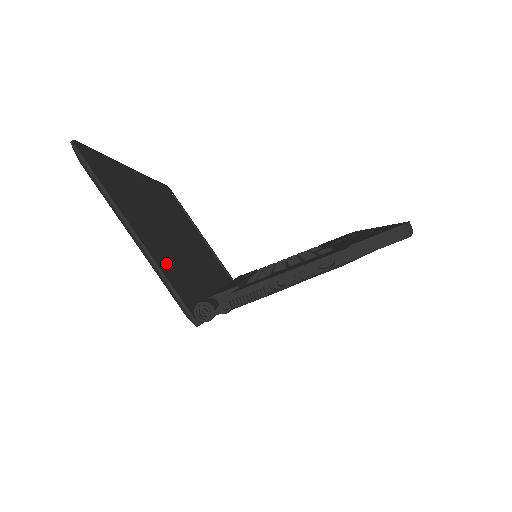
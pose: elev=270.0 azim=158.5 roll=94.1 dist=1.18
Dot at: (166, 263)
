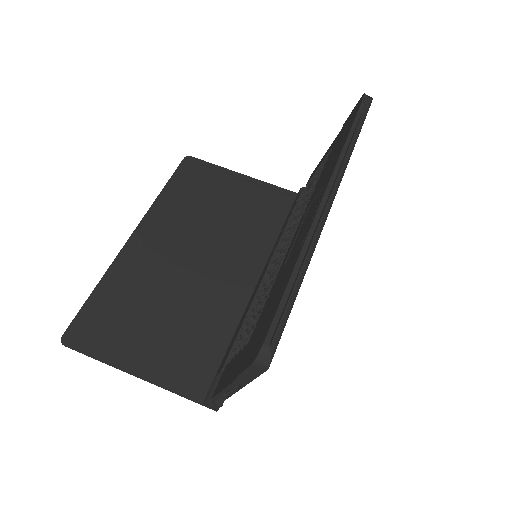
Dot at: (179, 357)
